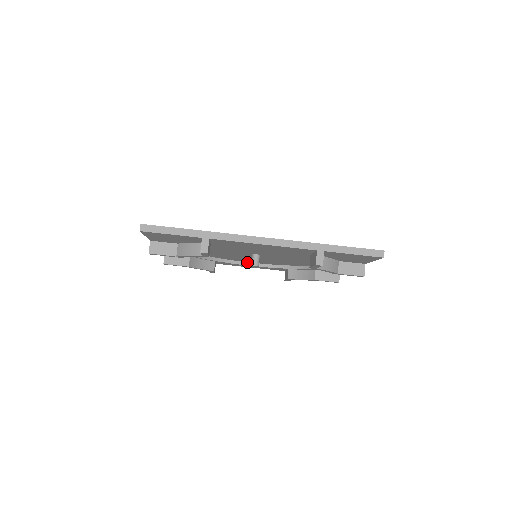
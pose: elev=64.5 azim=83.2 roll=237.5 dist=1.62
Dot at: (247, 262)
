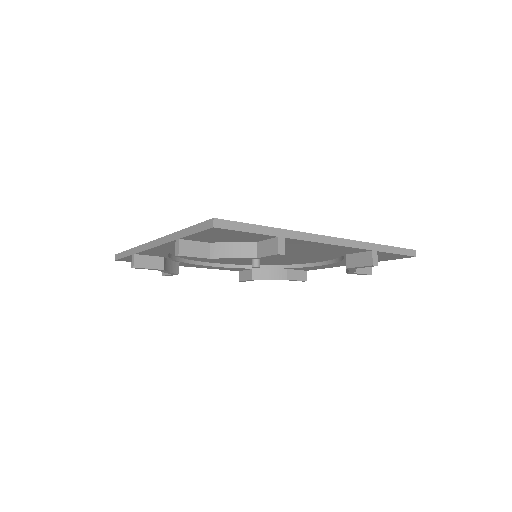
Dot at: (209, 262)
